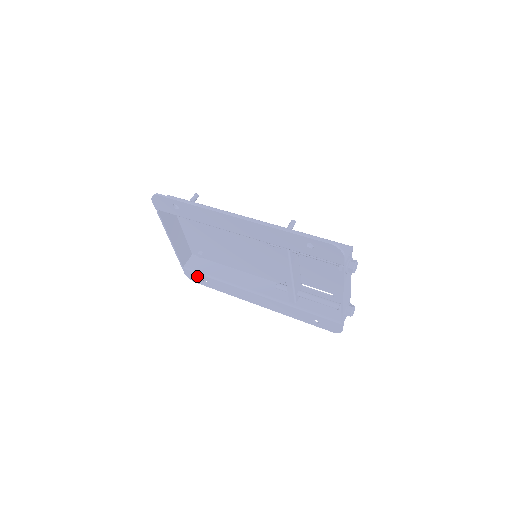
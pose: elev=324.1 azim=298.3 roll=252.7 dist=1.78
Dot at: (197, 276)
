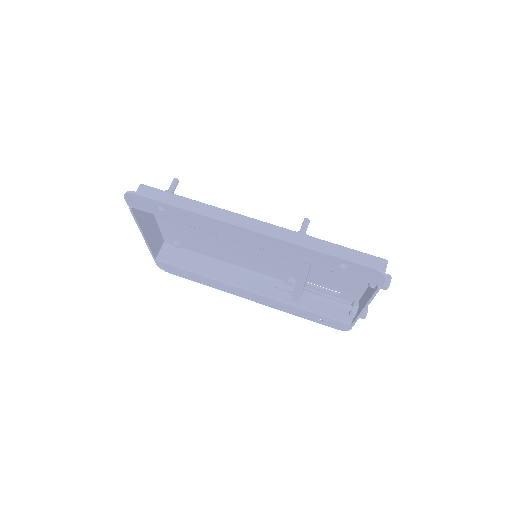
Dot at: (173, 269)
